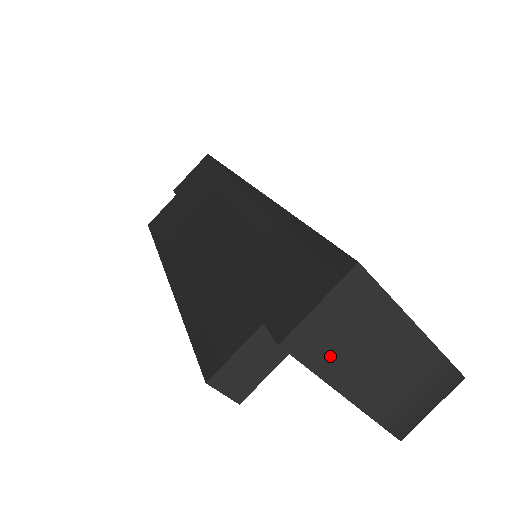
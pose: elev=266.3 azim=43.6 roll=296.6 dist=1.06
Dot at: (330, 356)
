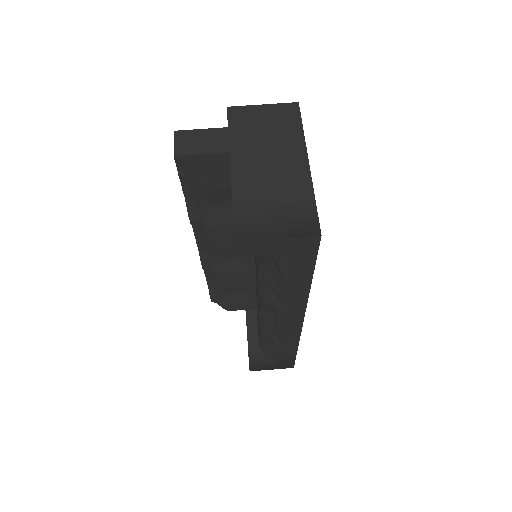
Dot at: (245, 134)
